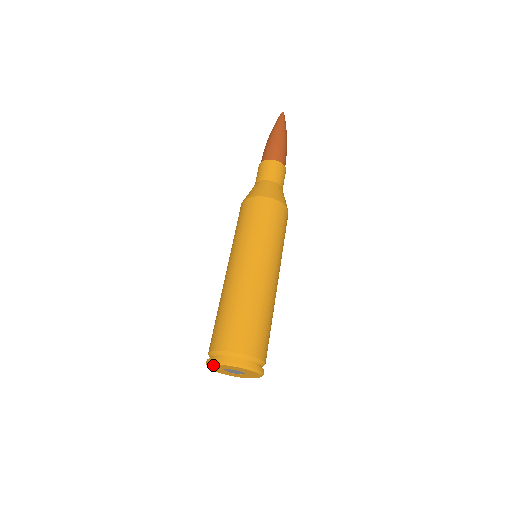
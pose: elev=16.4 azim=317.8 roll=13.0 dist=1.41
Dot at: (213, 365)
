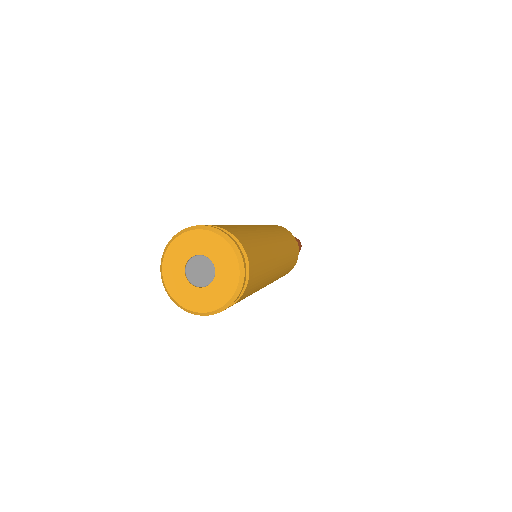
Dot at: (184, 235)
